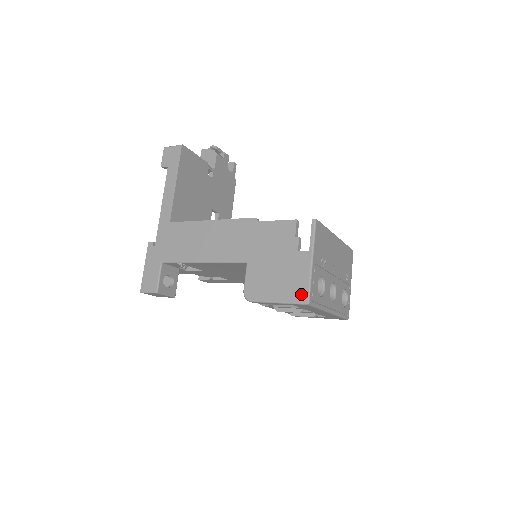
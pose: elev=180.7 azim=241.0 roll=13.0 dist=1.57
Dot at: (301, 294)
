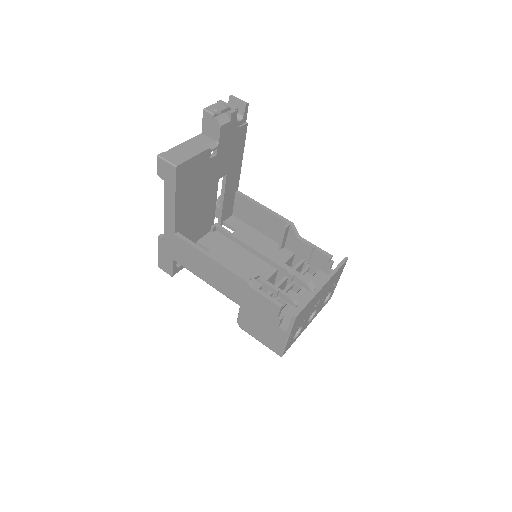
Dot at: (277, 350)
